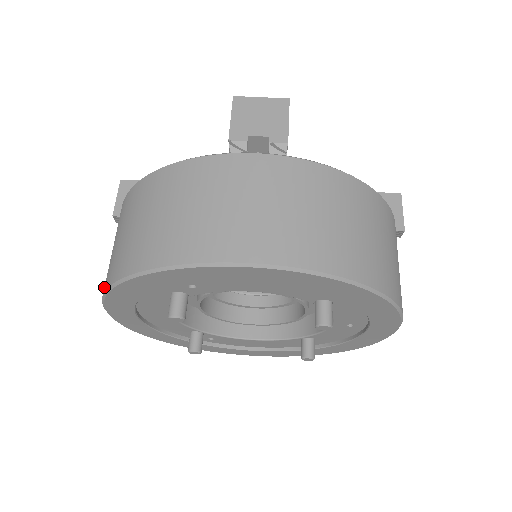
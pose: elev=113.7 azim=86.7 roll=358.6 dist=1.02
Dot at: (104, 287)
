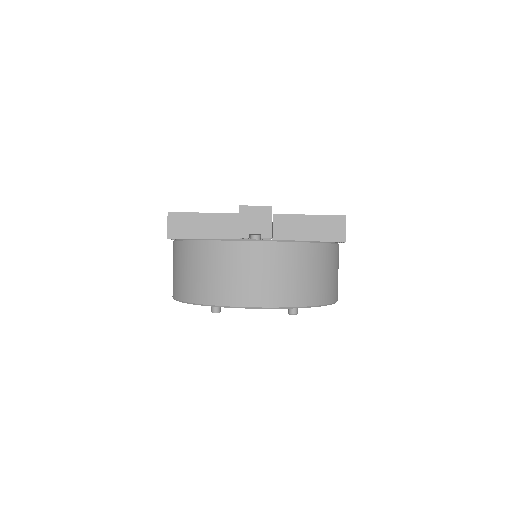
Dot at: (174, 294)
